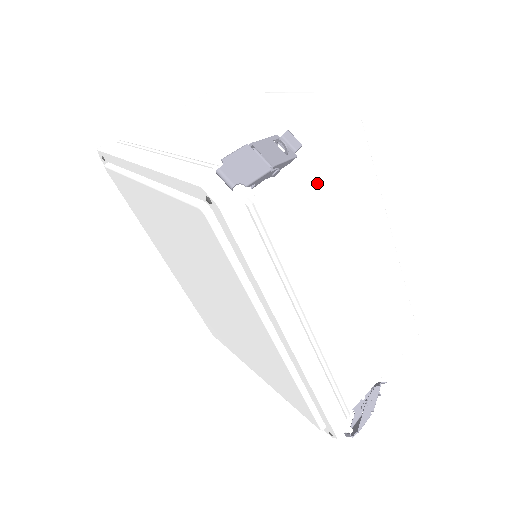
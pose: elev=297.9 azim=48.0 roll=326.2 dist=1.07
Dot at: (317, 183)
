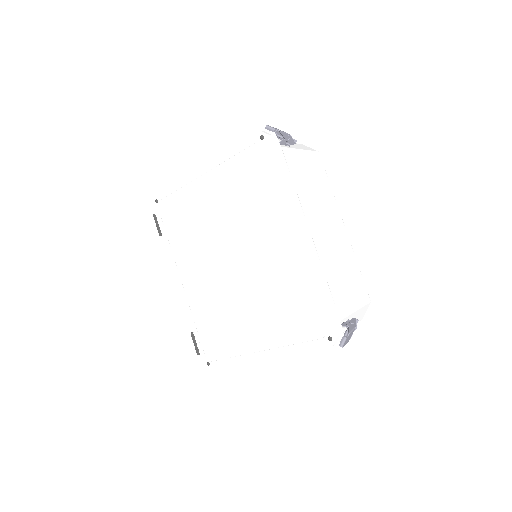
Dot at: (305, 161)
